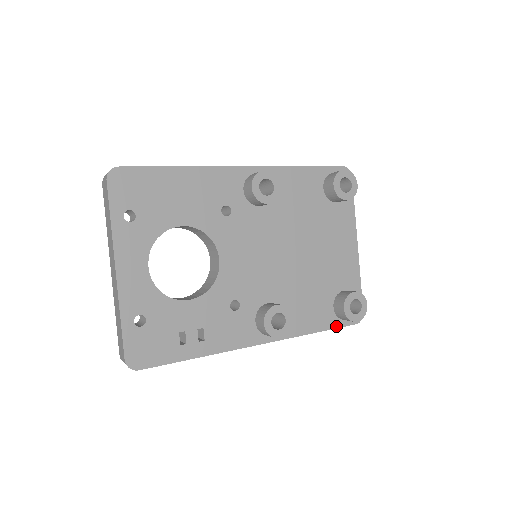
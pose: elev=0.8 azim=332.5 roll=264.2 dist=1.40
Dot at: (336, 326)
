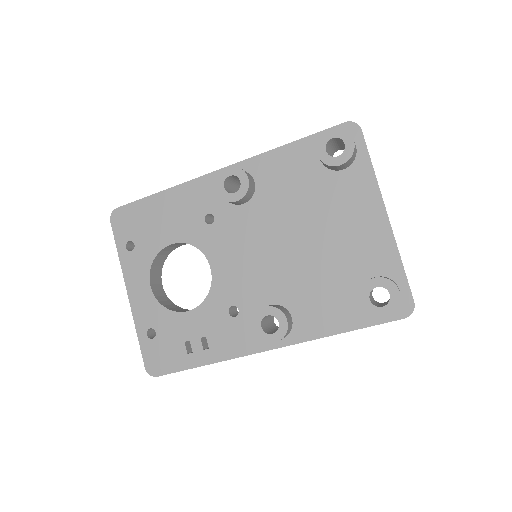
Dot at: (370, 323)
